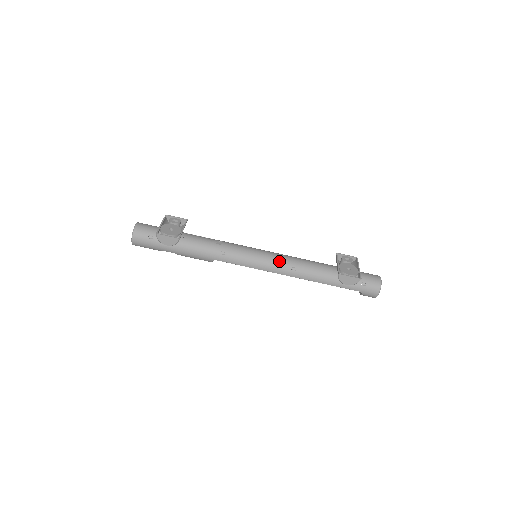
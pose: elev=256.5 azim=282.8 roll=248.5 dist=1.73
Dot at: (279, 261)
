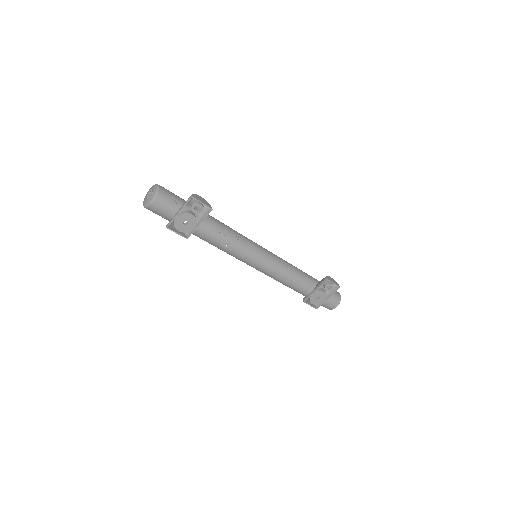
Dot at: (268, 274)
